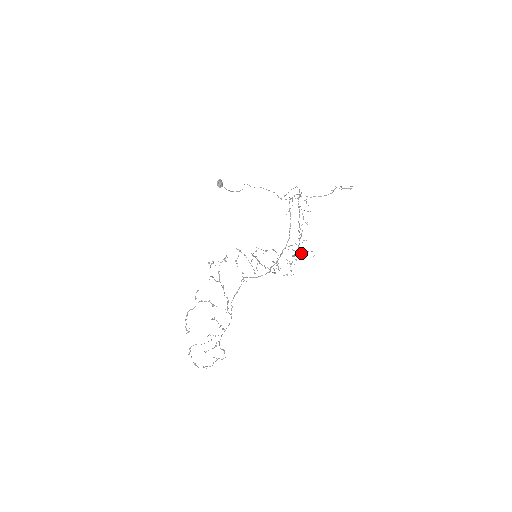
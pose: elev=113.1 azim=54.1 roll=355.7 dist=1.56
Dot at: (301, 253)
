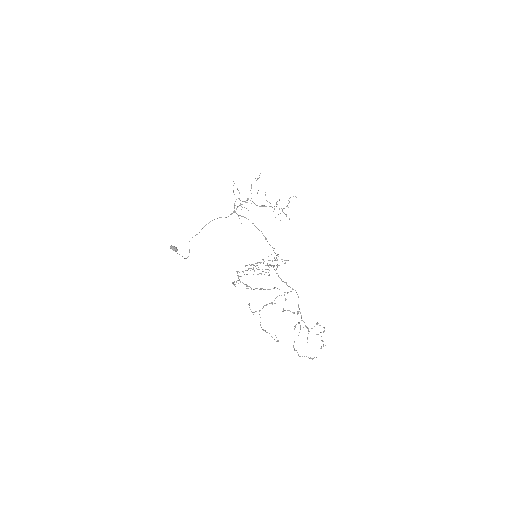
Dot at: (286, 206)
